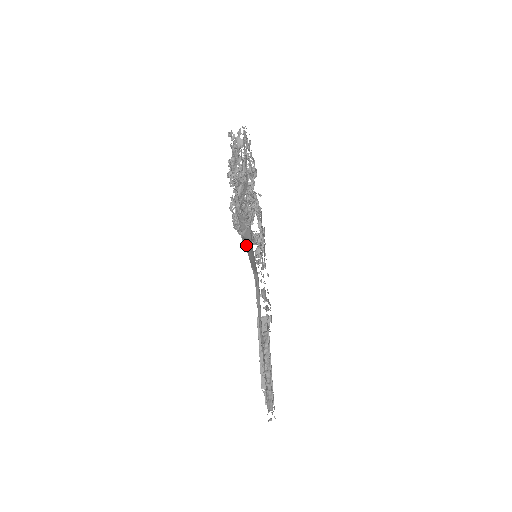
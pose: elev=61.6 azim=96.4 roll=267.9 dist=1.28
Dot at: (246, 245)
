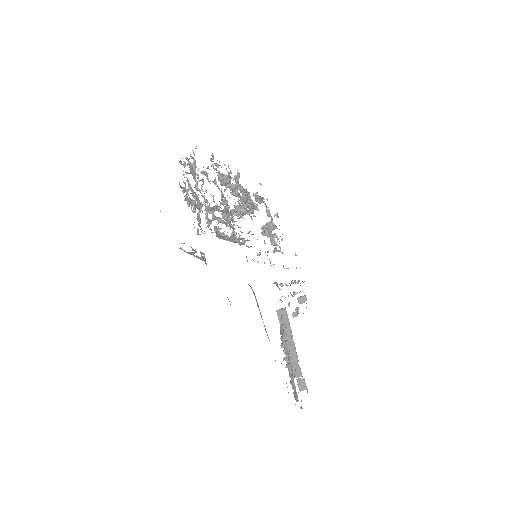
Dot at: occluded
